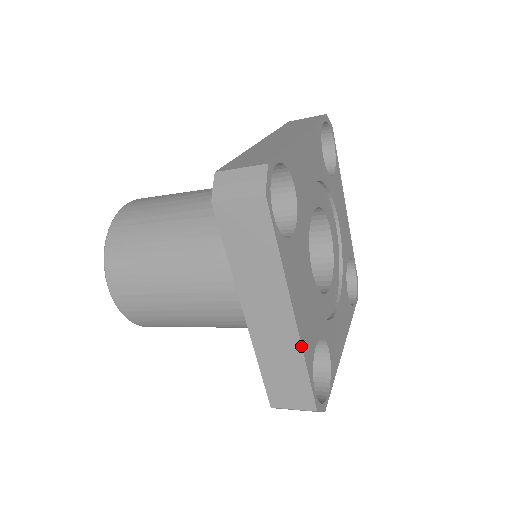
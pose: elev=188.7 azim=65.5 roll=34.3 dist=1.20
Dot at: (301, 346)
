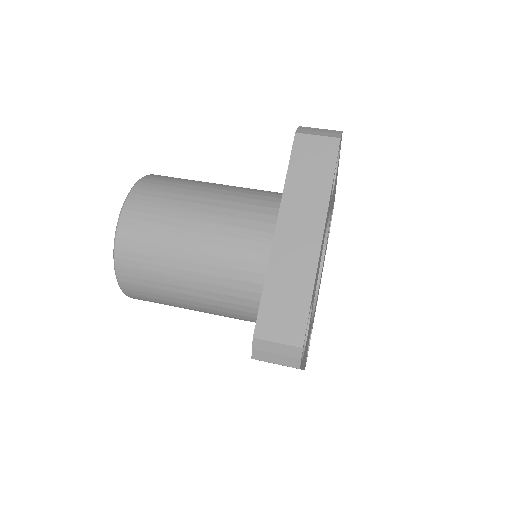
Dot at: occluded
